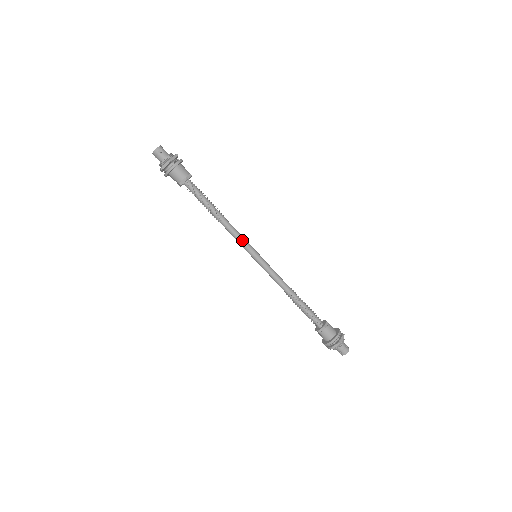
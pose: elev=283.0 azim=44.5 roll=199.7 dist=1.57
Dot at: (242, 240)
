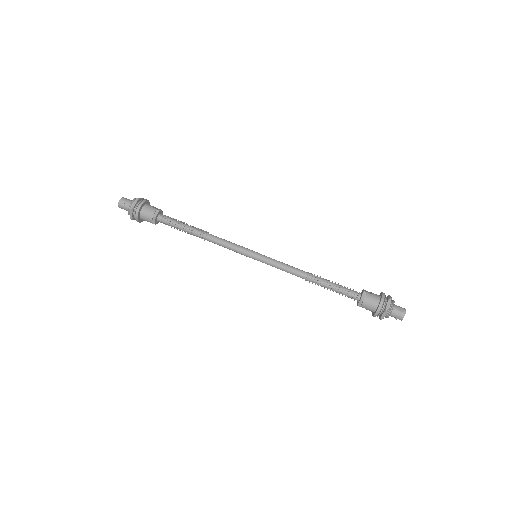
Dot at: (233, 248)
